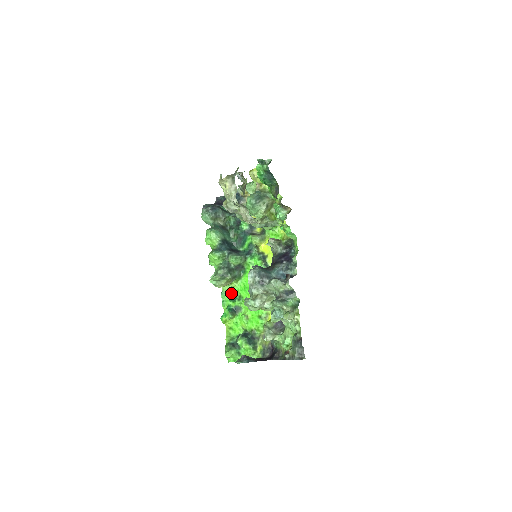
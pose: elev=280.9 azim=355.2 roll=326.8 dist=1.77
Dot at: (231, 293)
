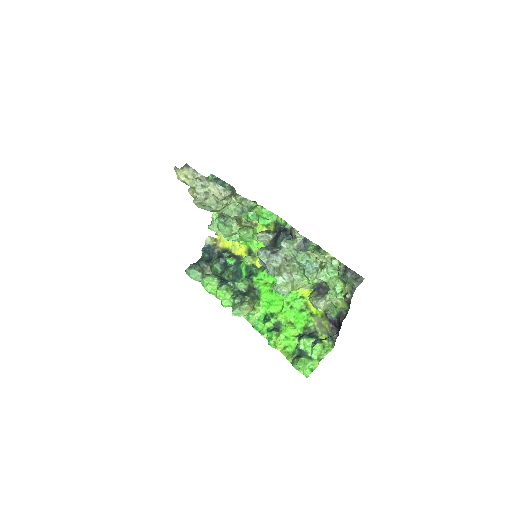
Dot at: (261, 319)
